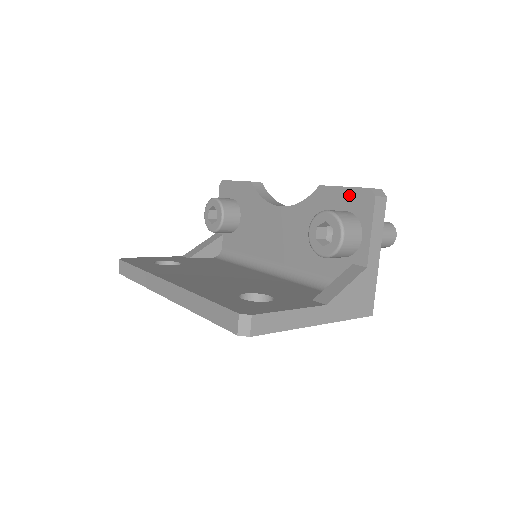
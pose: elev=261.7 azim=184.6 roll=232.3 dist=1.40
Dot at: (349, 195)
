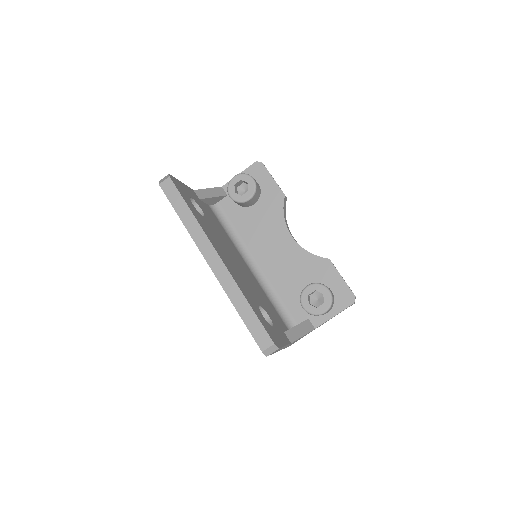
Dot at: (341, 285)
